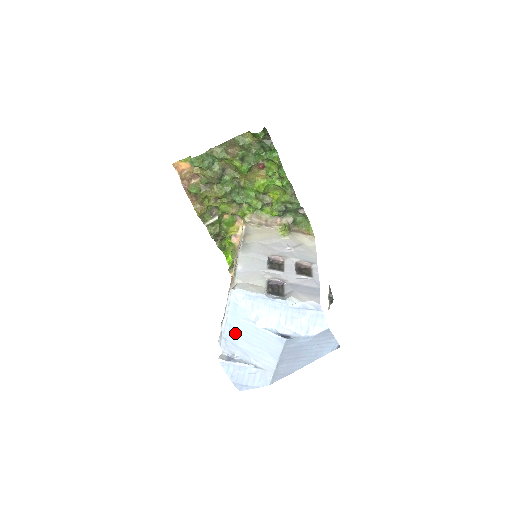
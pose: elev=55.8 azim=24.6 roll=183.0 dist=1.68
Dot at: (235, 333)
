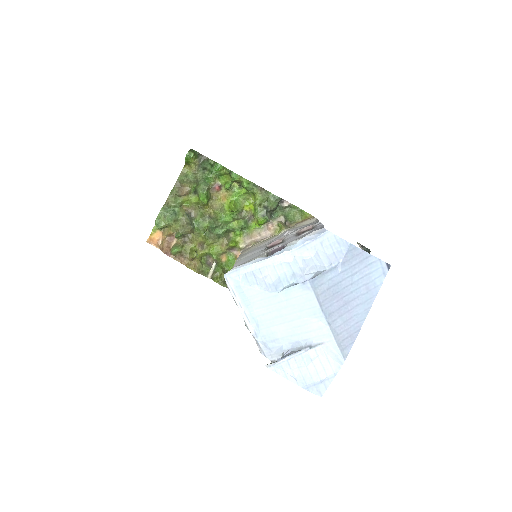
Dot at: (264, 324)
